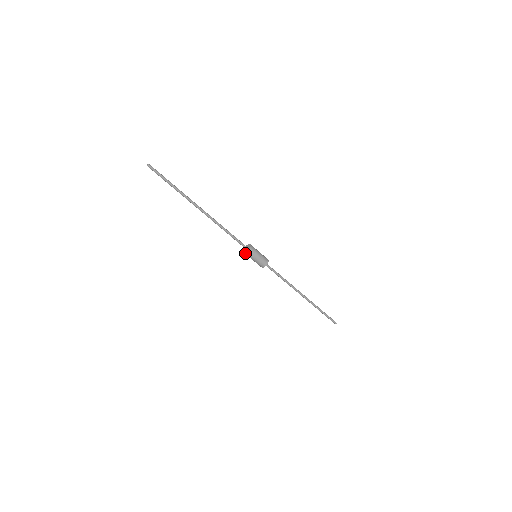
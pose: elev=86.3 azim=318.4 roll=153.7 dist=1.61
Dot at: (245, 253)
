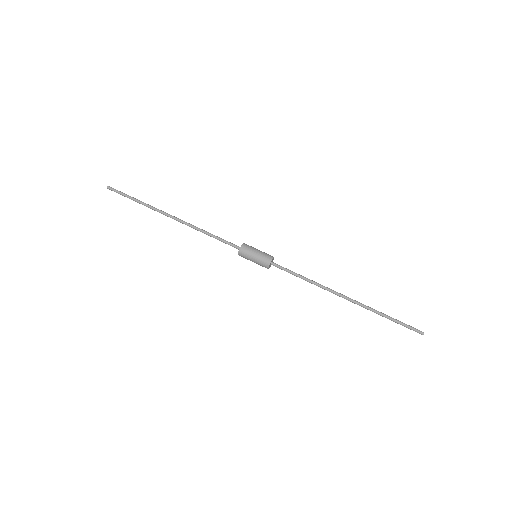
Dot at: occluded
